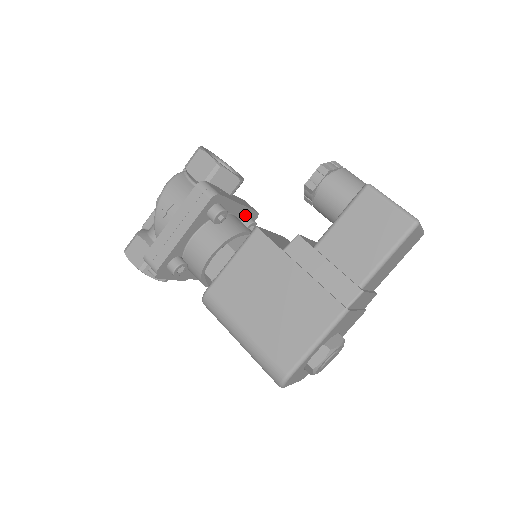
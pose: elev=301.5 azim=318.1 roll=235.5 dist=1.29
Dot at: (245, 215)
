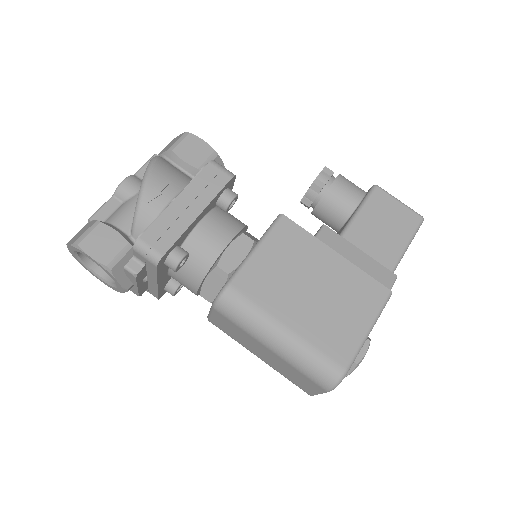
Dot at: occluded
